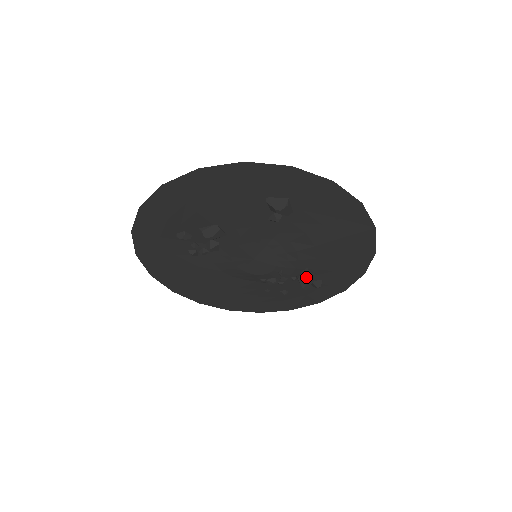
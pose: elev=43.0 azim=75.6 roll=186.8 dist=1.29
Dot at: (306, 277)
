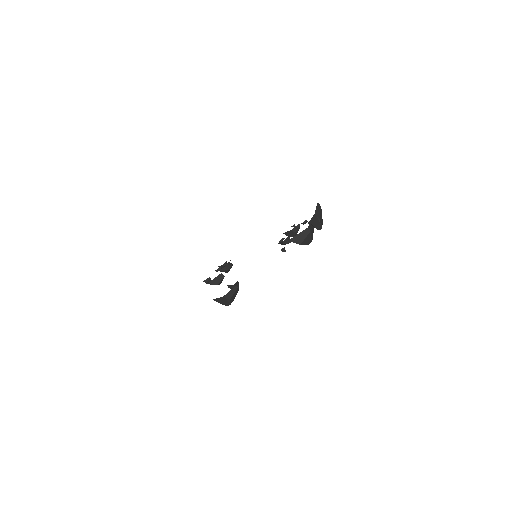
Dot at: (302, 244)
